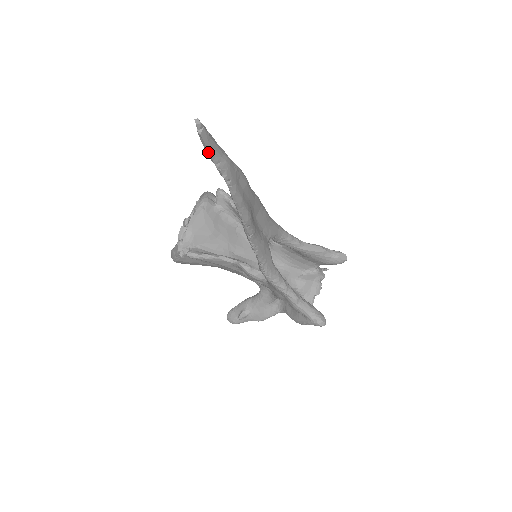
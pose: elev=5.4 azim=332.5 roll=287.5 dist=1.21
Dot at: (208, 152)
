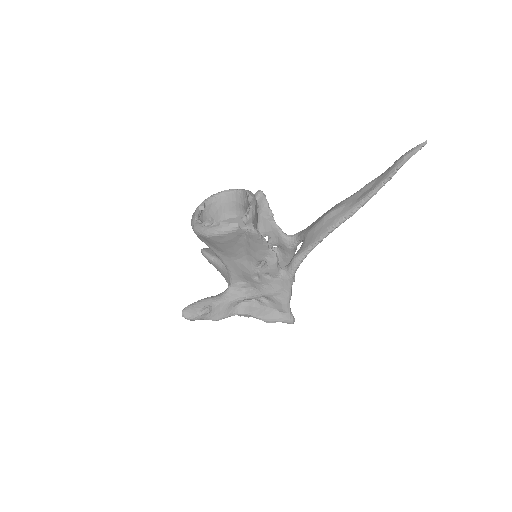
Dot at: (407, 160)
